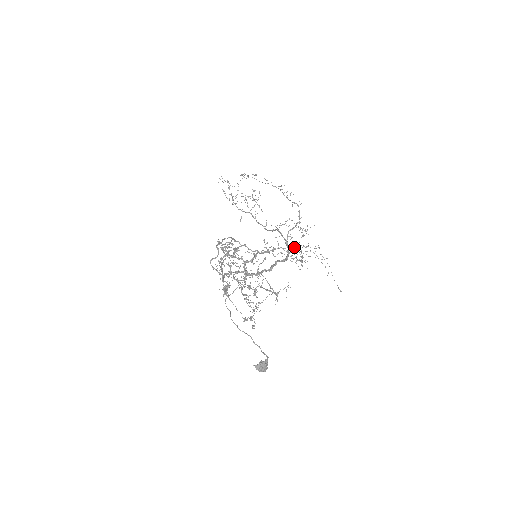
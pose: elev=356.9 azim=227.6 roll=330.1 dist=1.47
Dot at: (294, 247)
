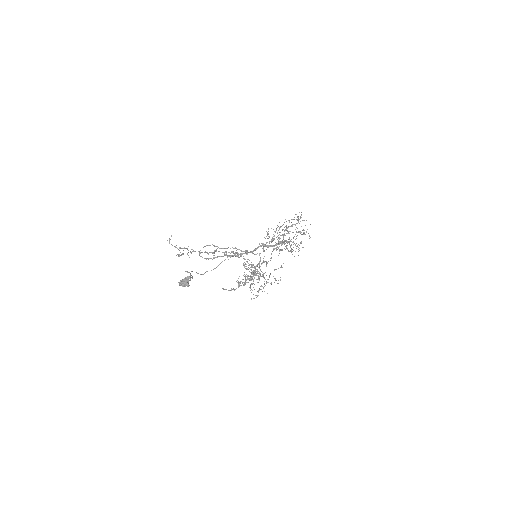
Dot at: occluded
